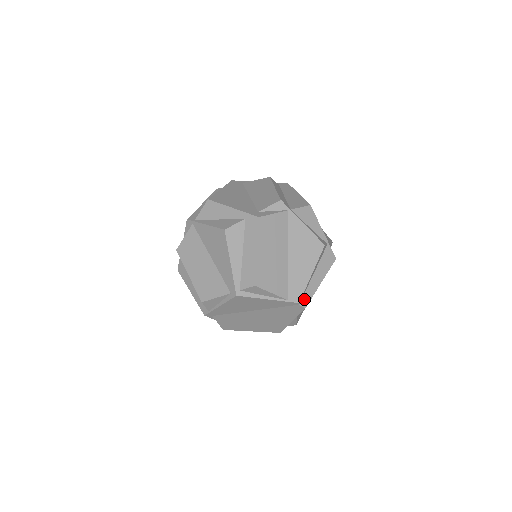
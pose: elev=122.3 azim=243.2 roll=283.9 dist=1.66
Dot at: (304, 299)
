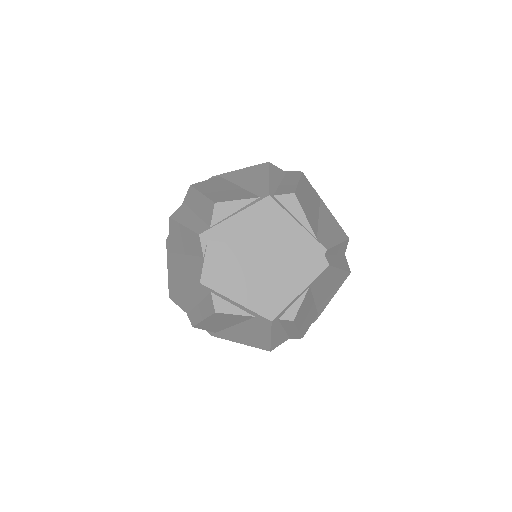
Dot at: (328, 258)
